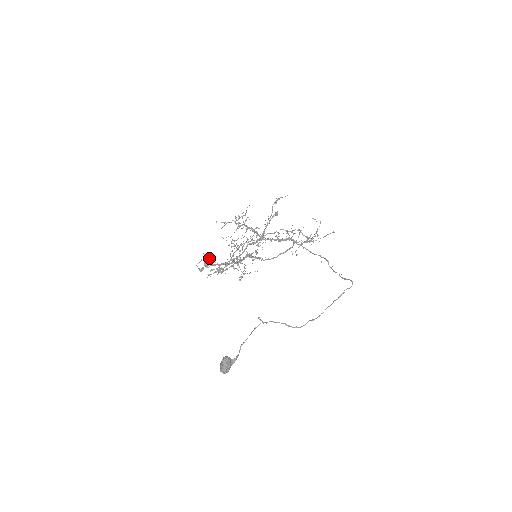
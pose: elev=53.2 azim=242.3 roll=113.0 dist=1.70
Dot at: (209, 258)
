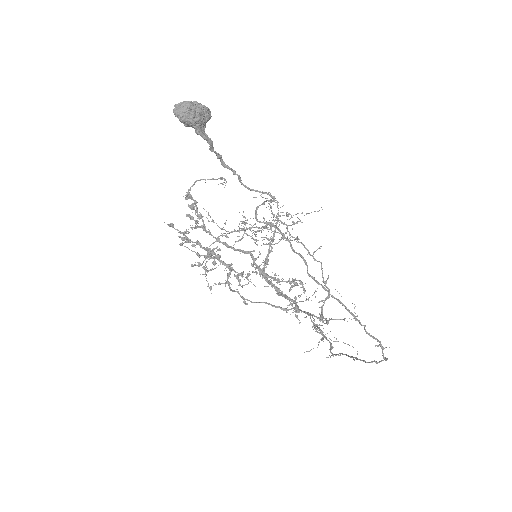
Dot at: occluded
